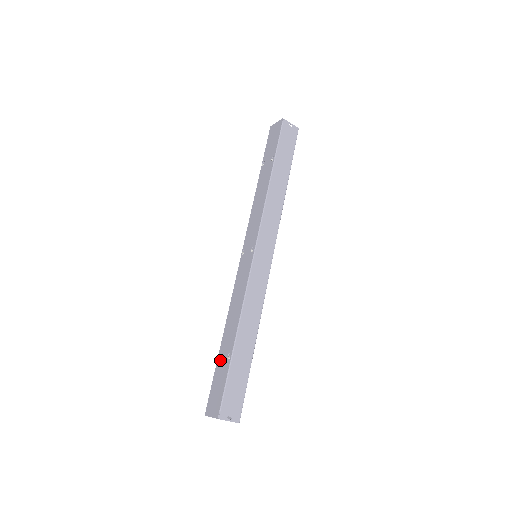
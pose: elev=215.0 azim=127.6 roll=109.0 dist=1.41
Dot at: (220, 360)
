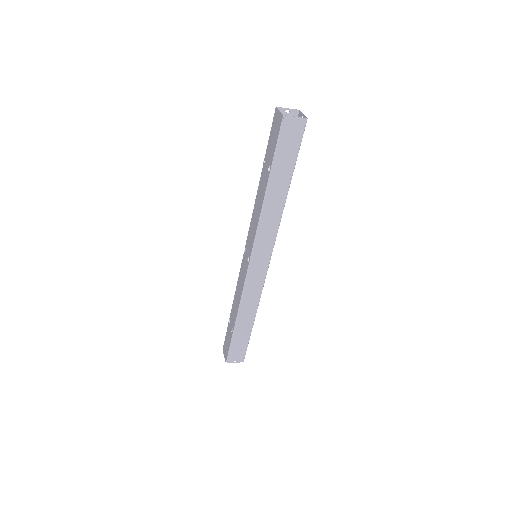
Dot at: (229, 325)
